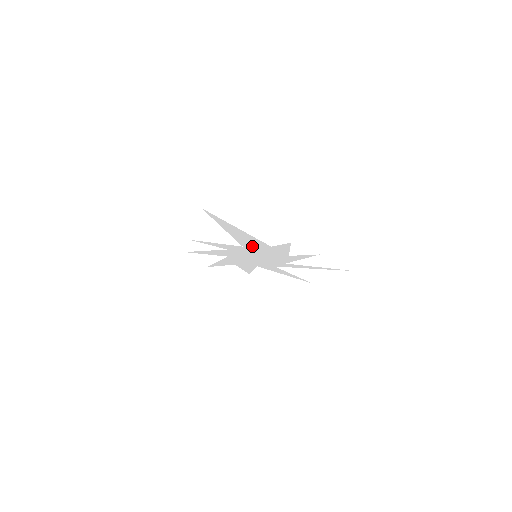
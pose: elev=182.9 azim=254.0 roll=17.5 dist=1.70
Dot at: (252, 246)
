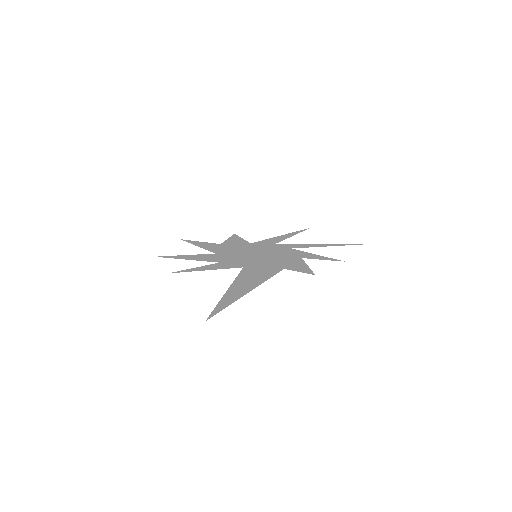
Dot at: (257, 268)
